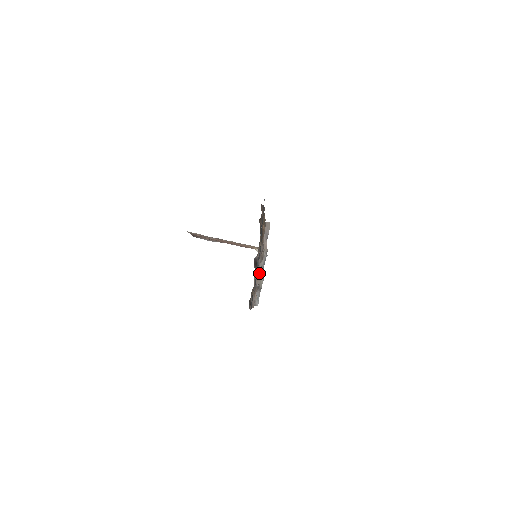
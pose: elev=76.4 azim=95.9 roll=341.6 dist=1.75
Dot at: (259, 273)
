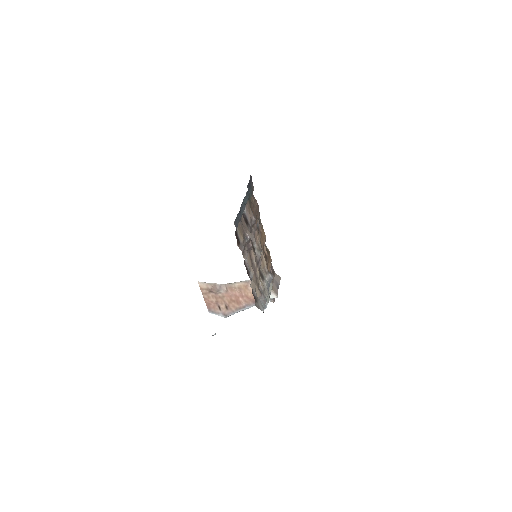
Dot at: (257, 260)
